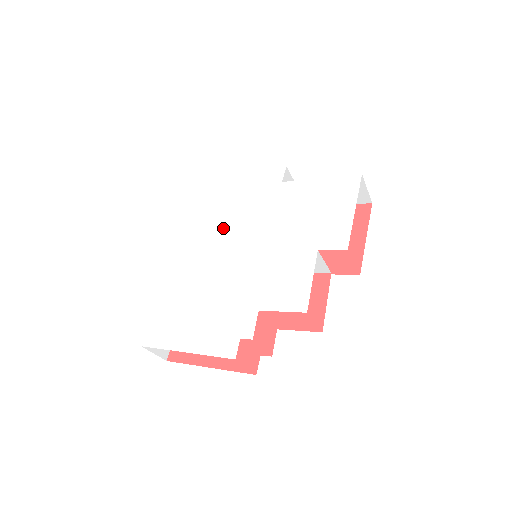
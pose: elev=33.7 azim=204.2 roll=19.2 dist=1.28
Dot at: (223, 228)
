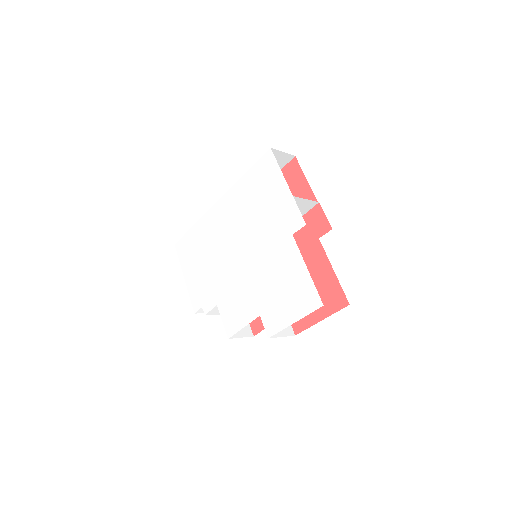
Dot at: (244, 221)
